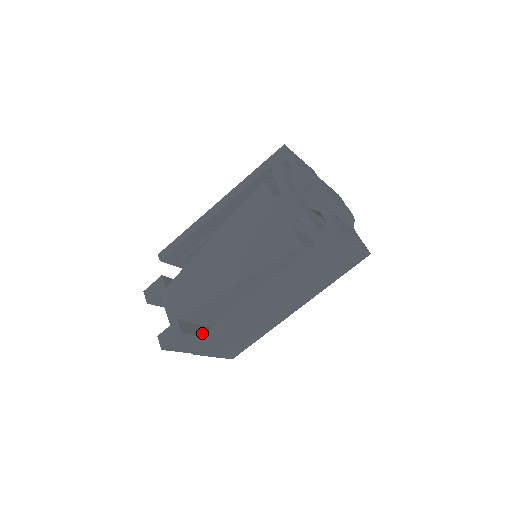
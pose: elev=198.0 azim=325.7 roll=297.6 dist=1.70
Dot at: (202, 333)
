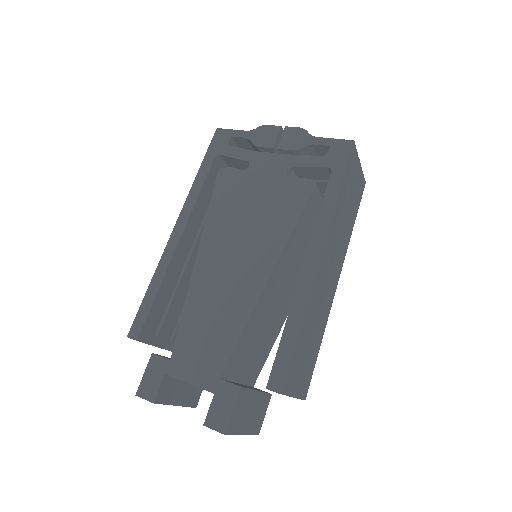
Dot at: occluded
